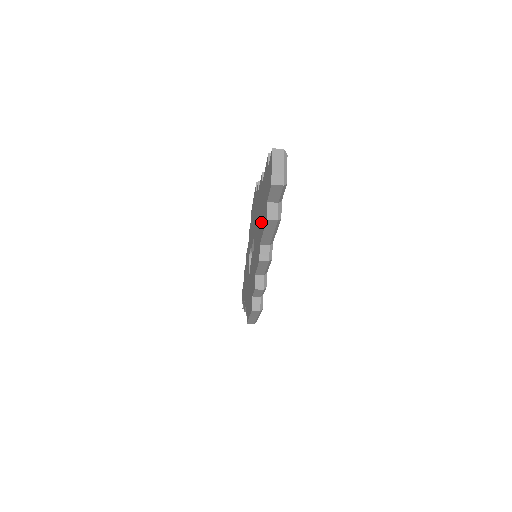
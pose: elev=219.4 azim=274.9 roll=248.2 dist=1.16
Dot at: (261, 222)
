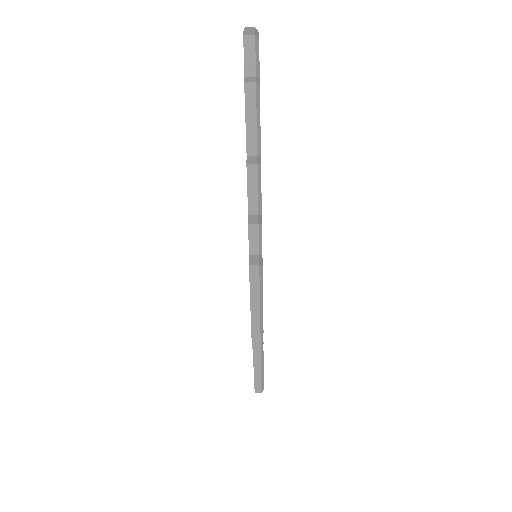
Dot at: occluded
